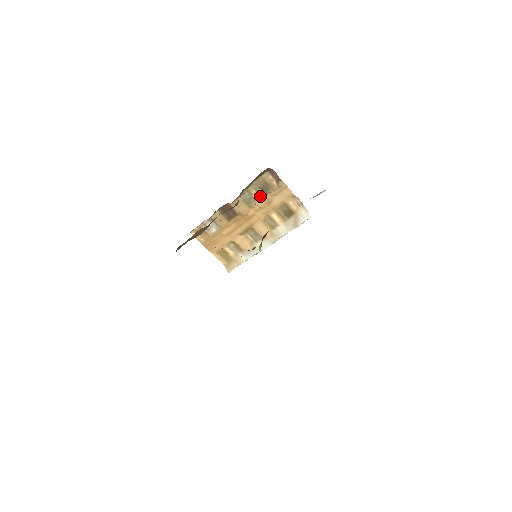
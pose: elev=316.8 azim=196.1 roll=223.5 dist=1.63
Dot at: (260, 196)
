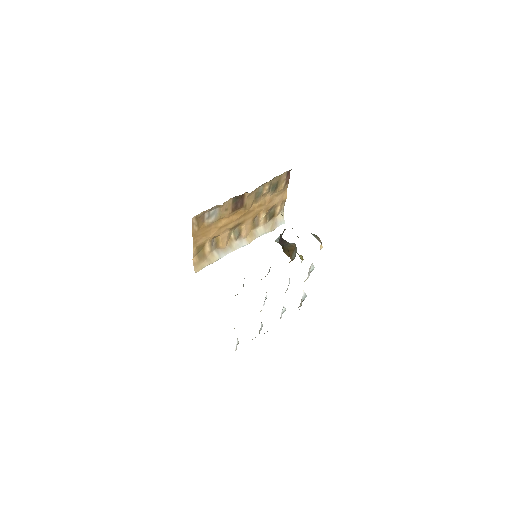
Dot at: (267, 193)
